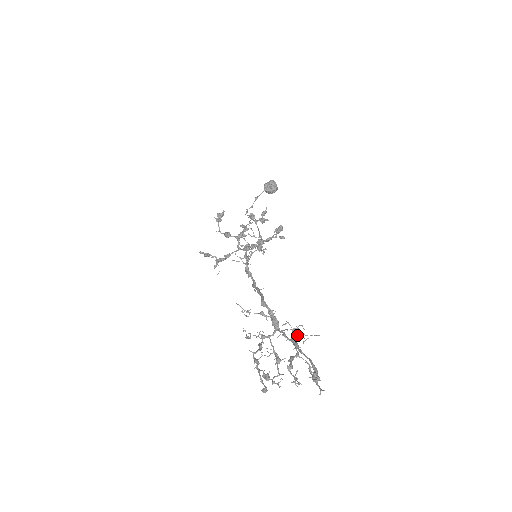
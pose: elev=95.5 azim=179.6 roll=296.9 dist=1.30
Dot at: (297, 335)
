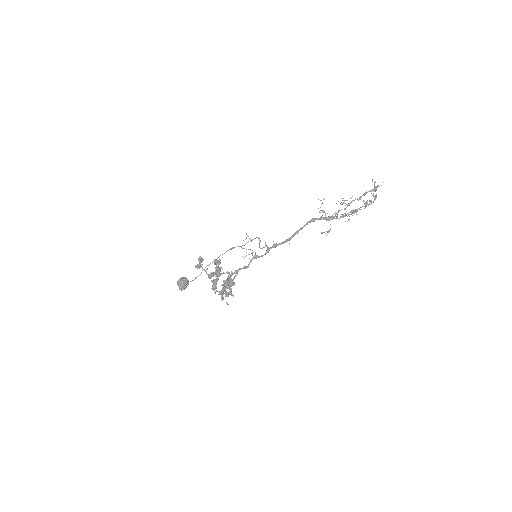
Dot at: (347, 200)
